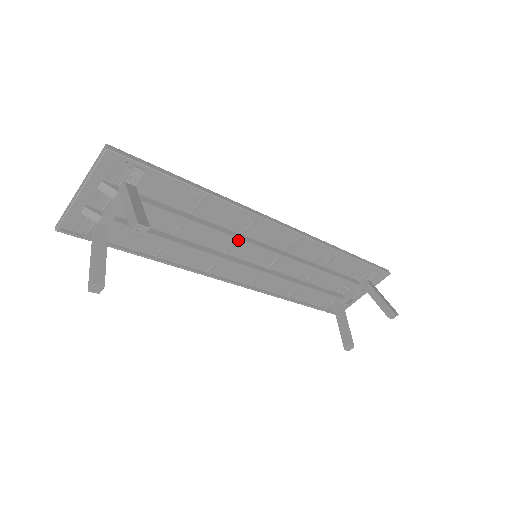
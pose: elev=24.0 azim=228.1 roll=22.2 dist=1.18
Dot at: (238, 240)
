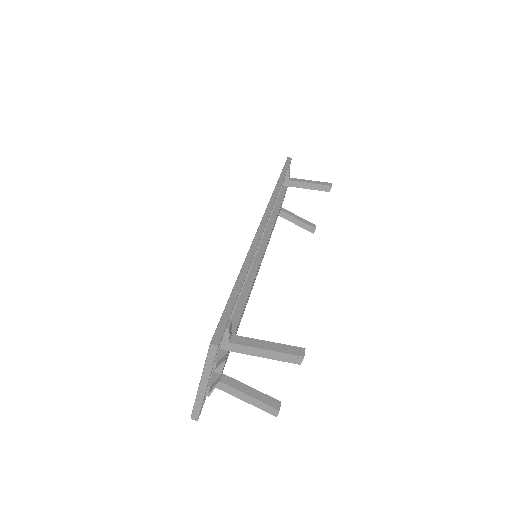
Dot at: occluded
